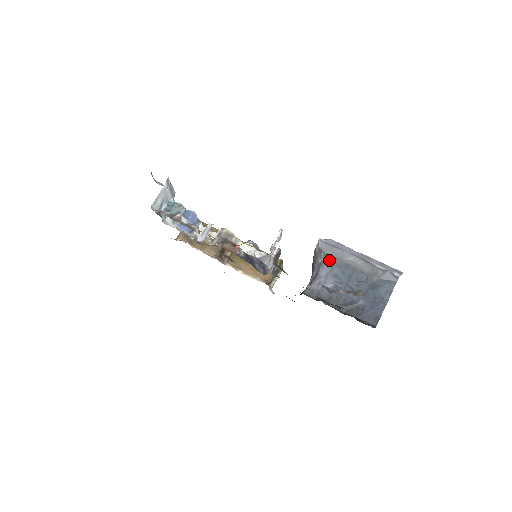
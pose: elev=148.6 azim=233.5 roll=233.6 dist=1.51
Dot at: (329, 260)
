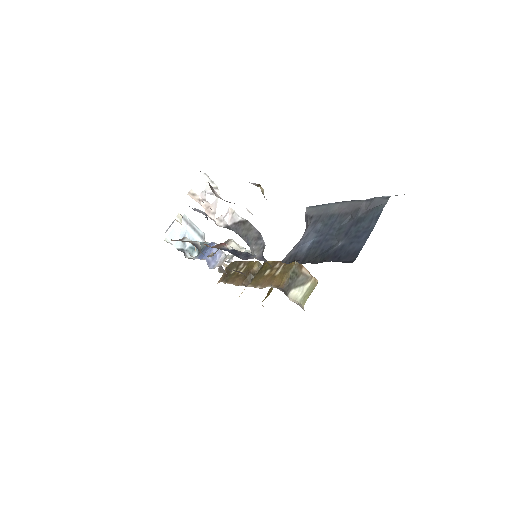
Dot at: (313, 221)
